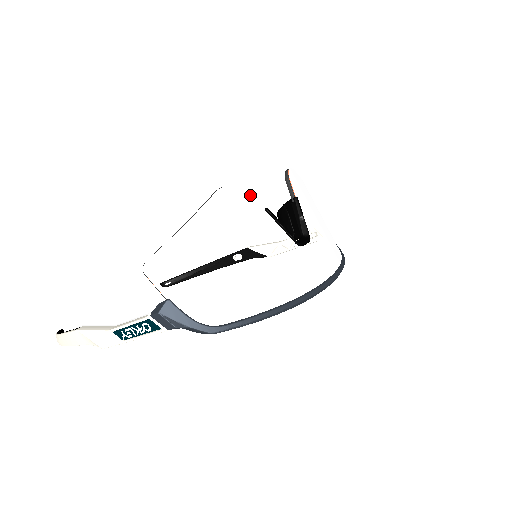
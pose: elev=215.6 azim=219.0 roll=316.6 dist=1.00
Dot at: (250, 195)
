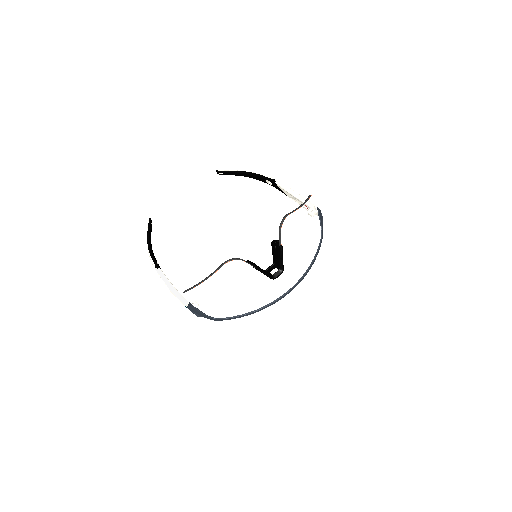
Dot at: (245, 262)
